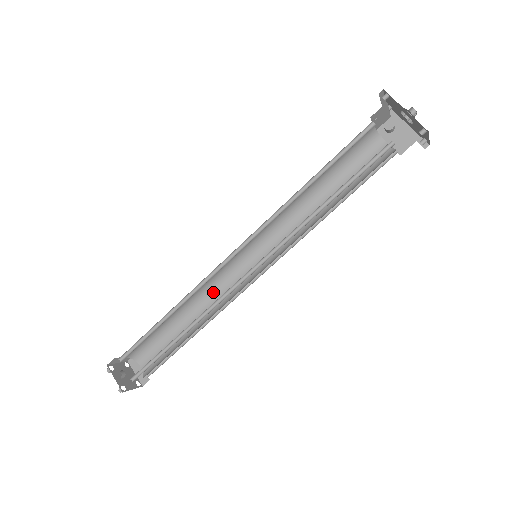
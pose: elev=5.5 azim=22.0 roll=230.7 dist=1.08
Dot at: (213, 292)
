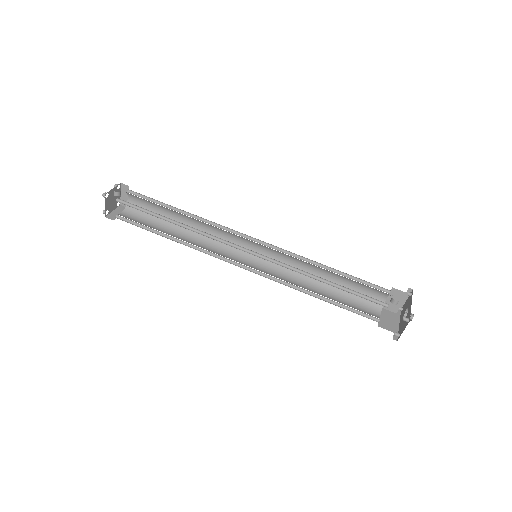
Dot at: (209, 243)
